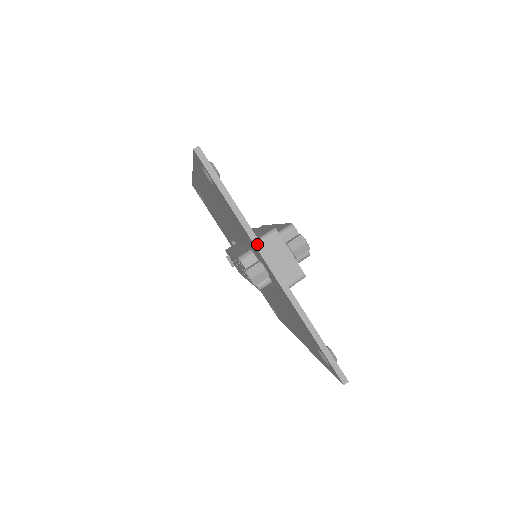
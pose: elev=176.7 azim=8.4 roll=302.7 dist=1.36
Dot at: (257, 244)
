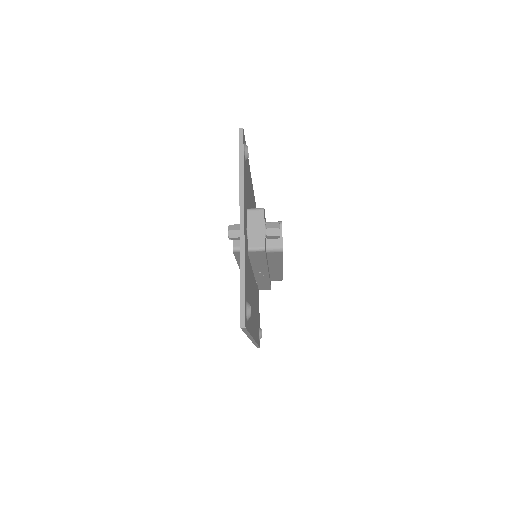
Dot at: (241, 200)
